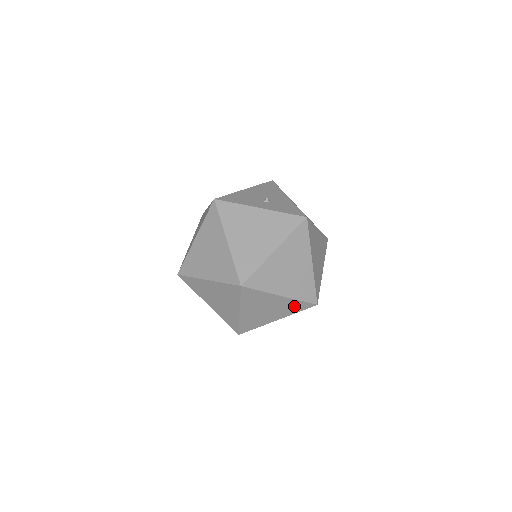
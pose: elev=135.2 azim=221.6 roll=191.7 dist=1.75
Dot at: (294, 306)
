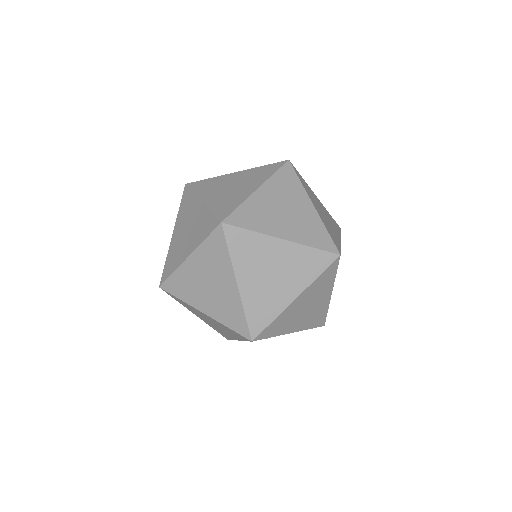
Dot at: (309, 262)
